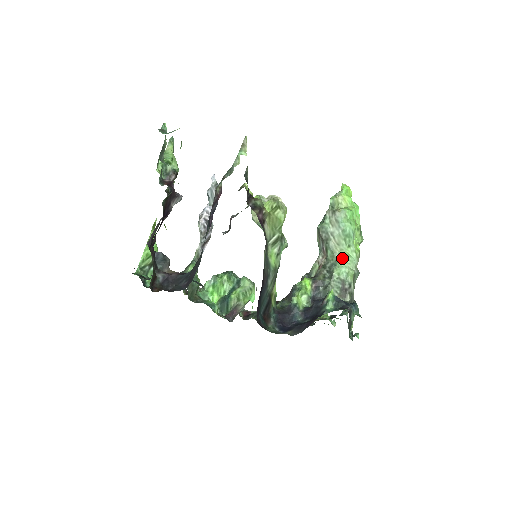
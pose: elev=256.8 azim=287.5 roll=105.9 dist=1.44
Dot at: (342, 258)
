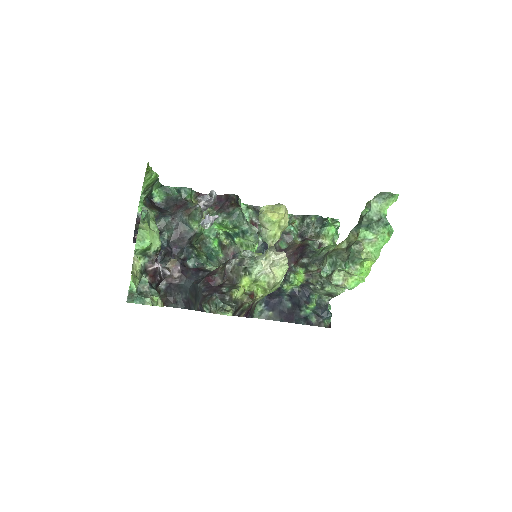
Dot at: (336, 287)
